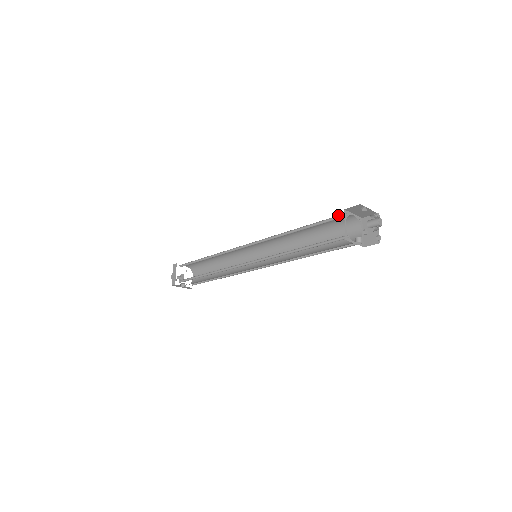
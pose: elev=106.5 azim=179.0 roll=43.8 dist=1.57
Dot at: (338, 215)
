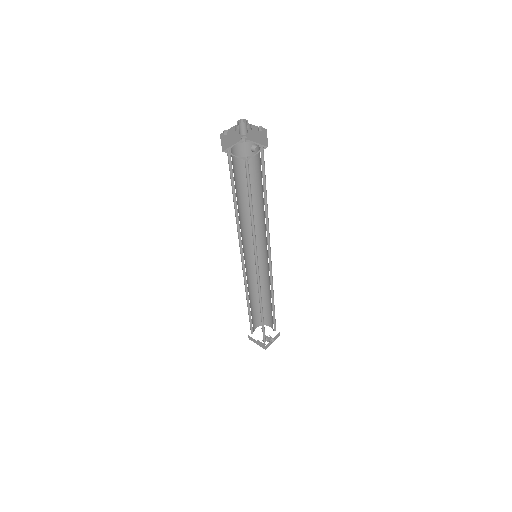
Dot at: (228, 160)
